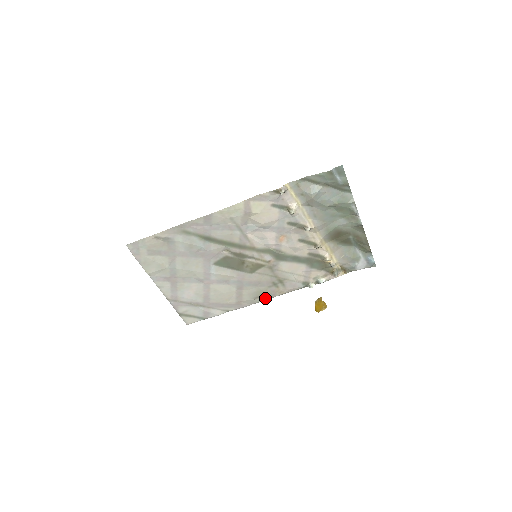
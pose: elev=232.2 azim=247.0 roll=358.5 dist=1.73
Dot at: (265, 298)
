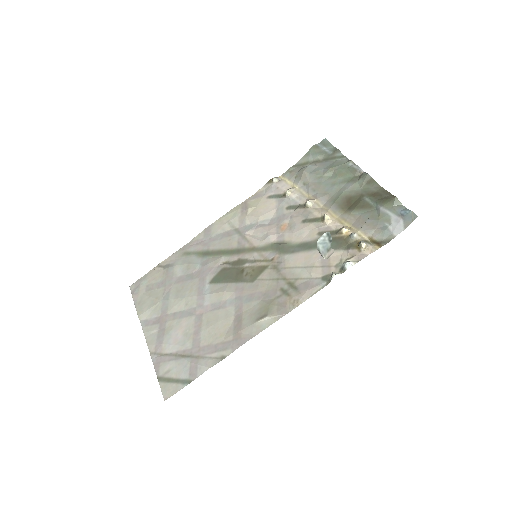
Dot at: (273, 318)
